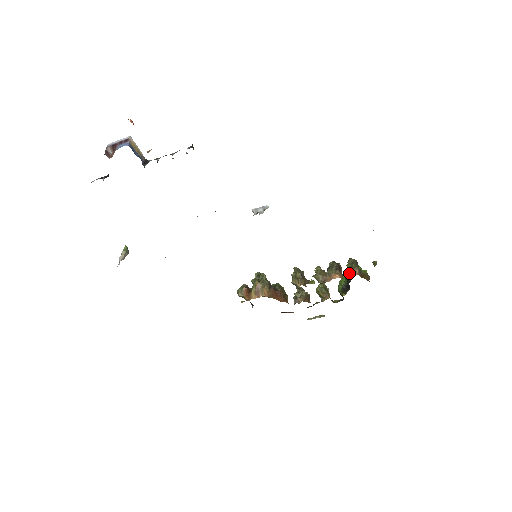
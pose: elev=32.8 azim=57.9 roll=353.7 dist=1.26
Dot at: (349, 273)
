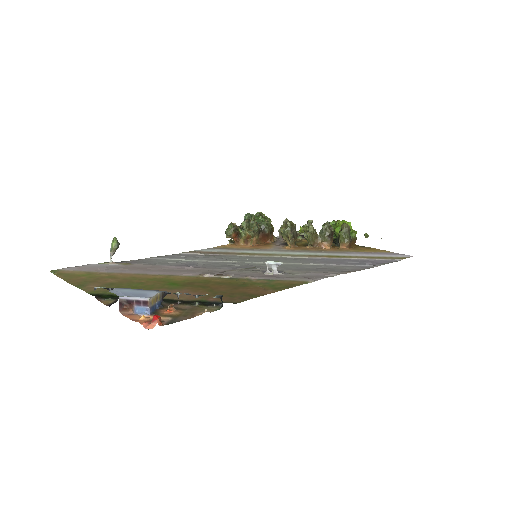
Dot at: (340, 242)
